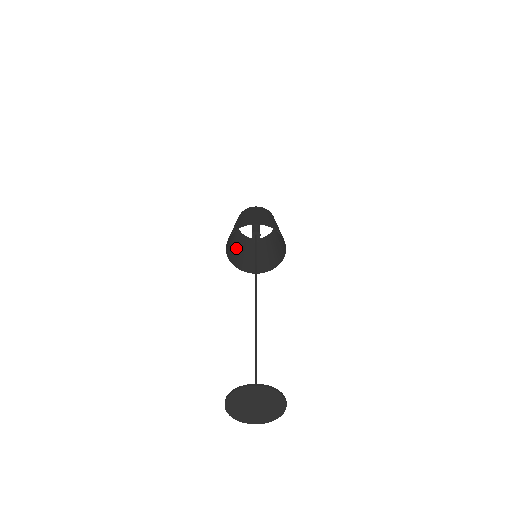
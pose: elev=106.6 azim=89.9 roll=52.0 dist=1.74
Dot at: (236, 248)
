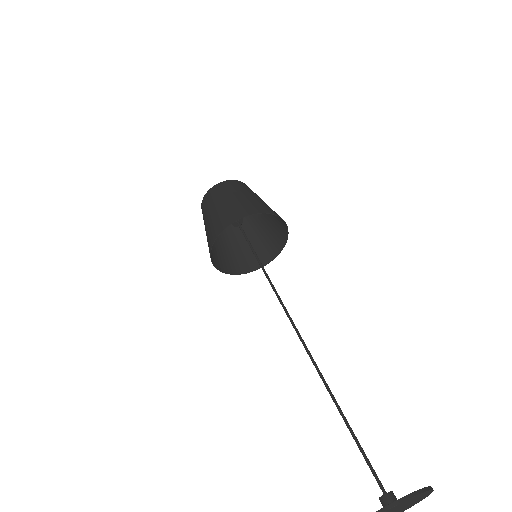
Dot at: (216, 247)
